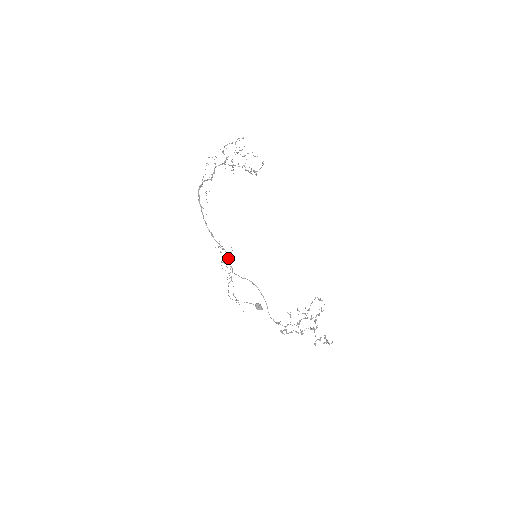
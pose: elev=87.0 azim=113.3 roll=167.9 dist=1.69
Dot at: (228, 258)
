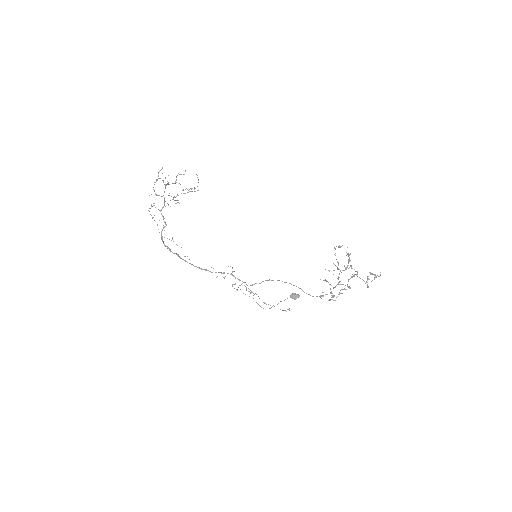
Dot at: occluded
